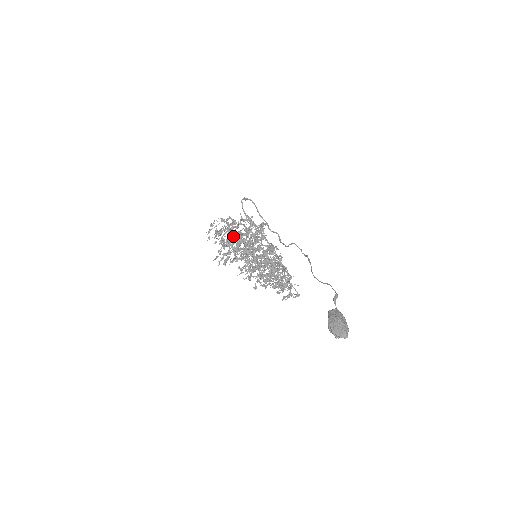
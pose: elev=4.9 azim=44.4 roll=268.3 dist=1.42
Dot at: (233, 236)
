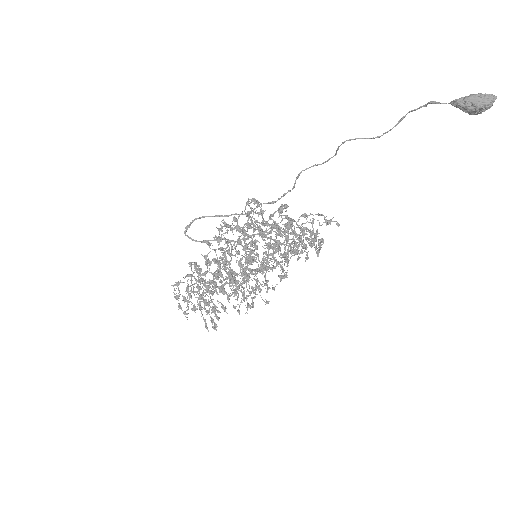
Dot at: occluded
